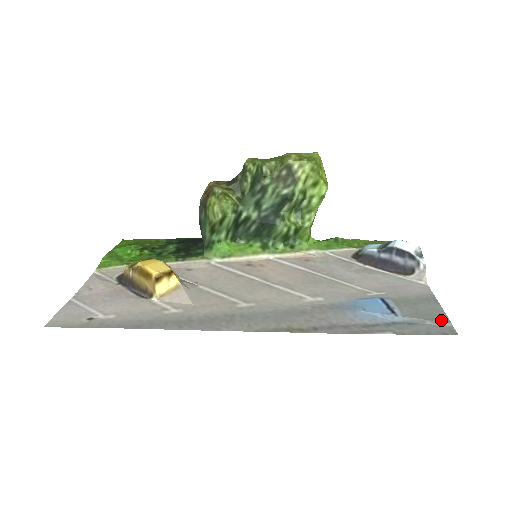
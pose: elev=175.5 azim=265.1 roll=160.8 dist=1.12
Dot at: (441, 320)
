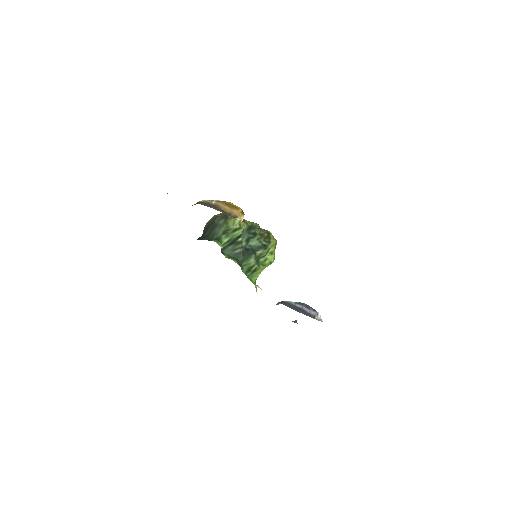
Dot at: occluded
